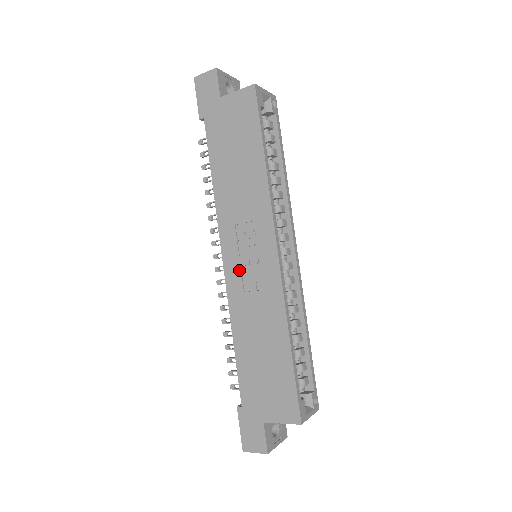
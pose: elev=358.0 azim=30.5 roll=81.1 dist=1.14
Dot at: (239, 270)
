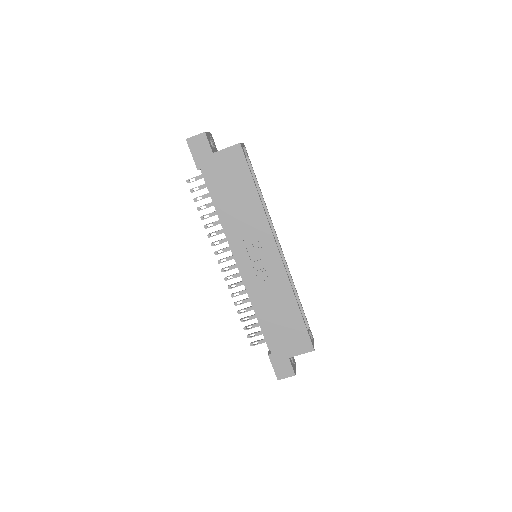
Dot at: (252, 269)
